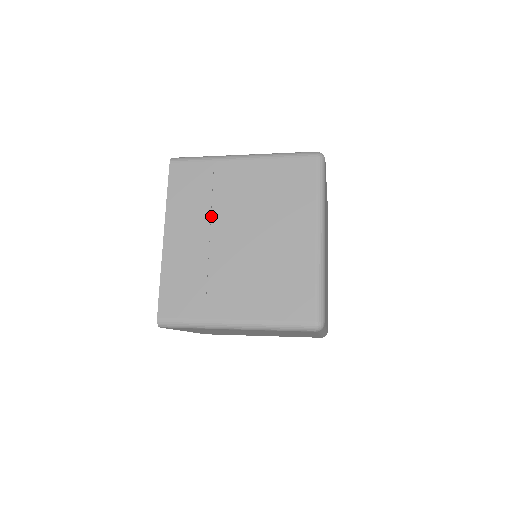
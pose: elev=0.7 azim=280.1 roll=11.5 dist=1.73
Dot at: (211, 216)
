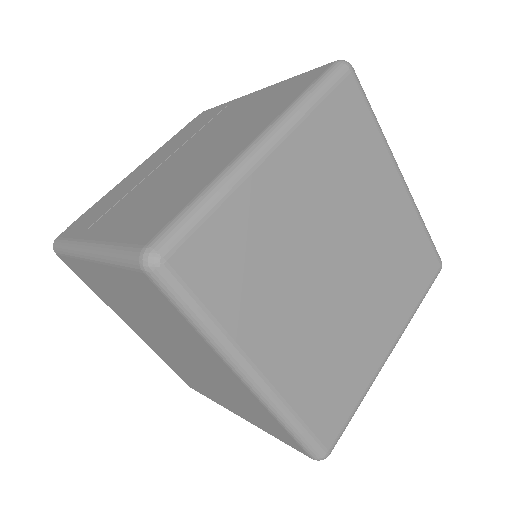
Dot at: (184, 144)
